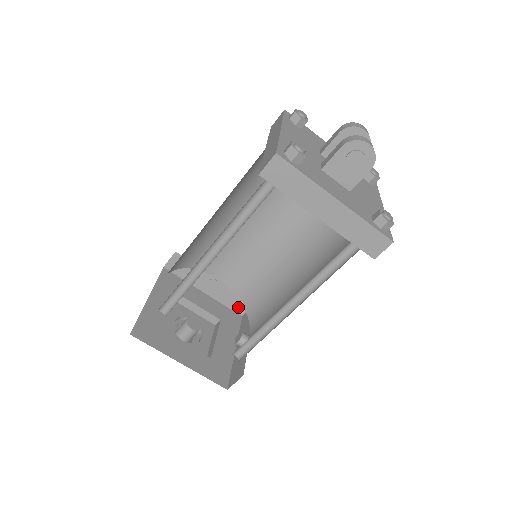
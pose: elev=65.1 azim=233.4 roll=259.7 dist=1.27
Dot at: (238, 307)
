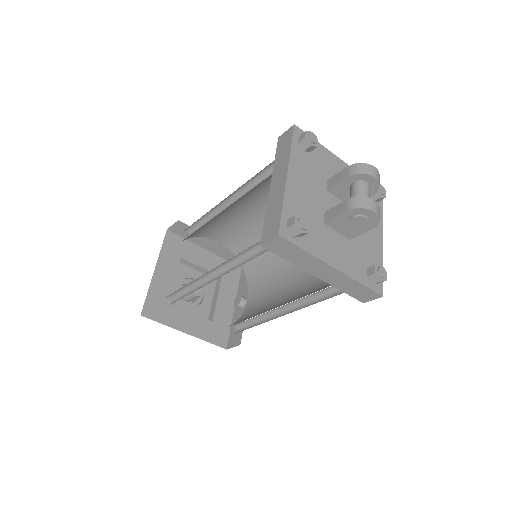
Dot at: occluded
